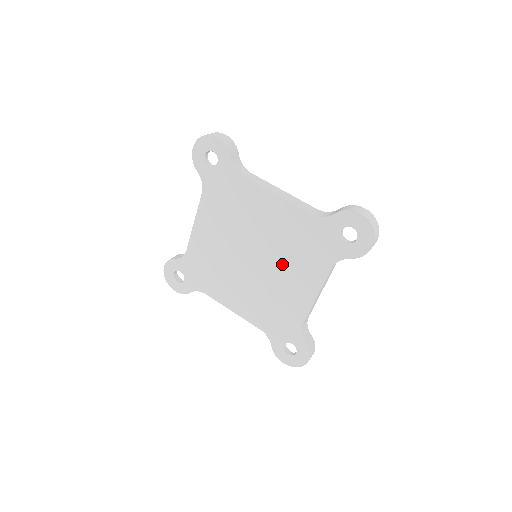
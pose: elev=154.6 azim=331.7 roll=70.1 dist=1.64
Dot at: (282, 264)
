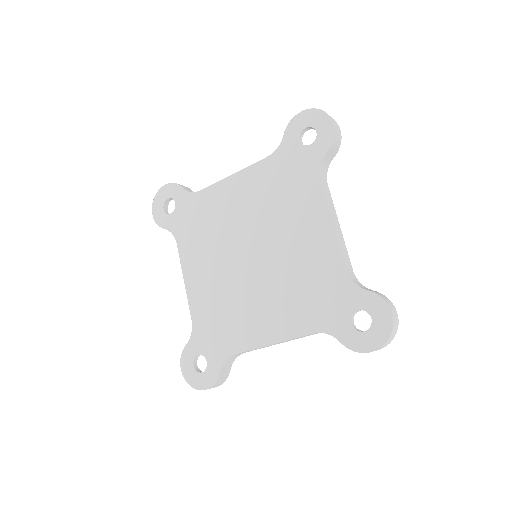
Dot at: (279, 228)
